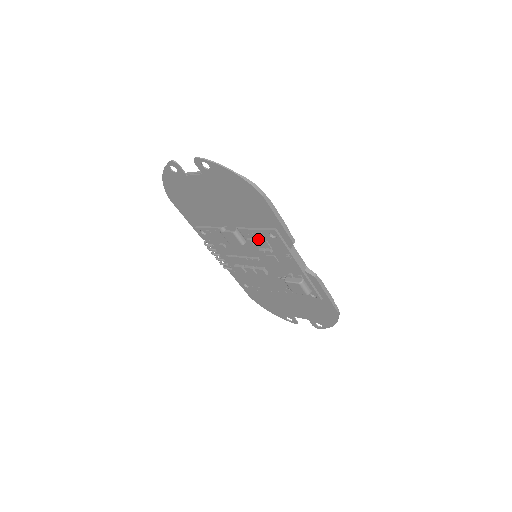
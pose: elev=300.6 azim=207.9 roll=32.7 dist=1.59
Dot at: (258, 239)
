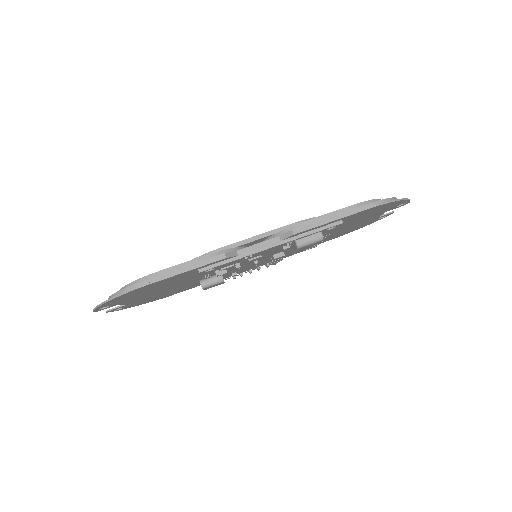
Dot at: occluded
